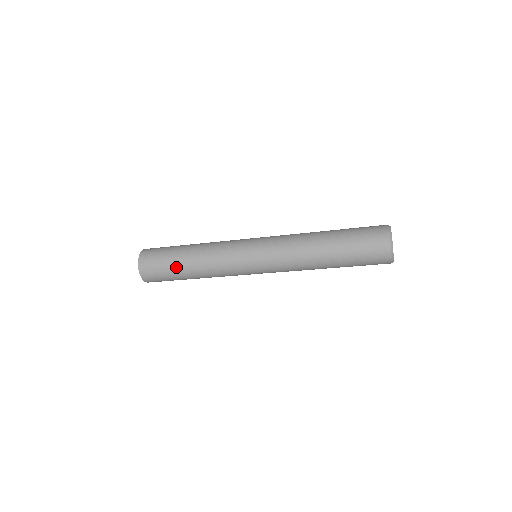
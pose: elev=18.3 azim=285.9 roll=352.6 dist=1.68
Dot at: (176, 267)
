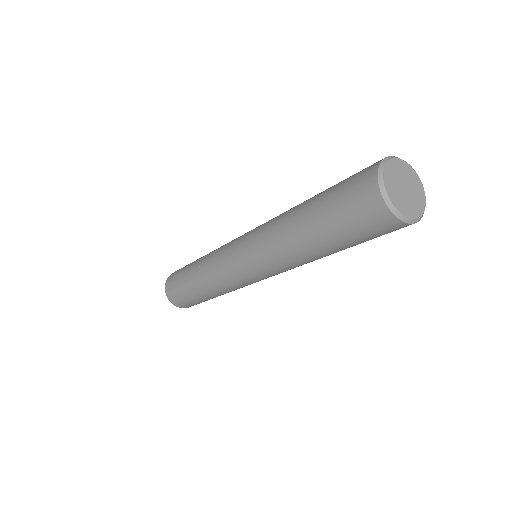
Dot at: (187, 288)
